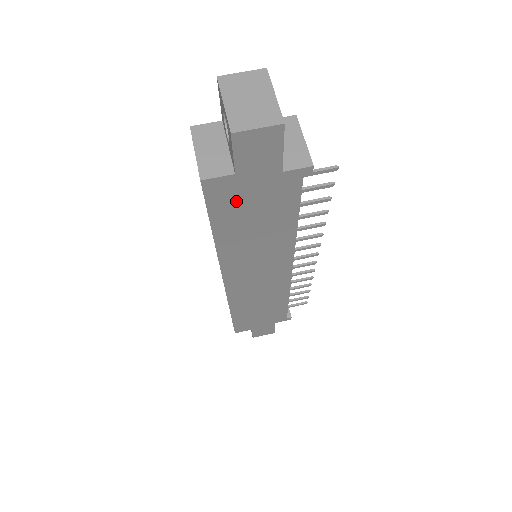
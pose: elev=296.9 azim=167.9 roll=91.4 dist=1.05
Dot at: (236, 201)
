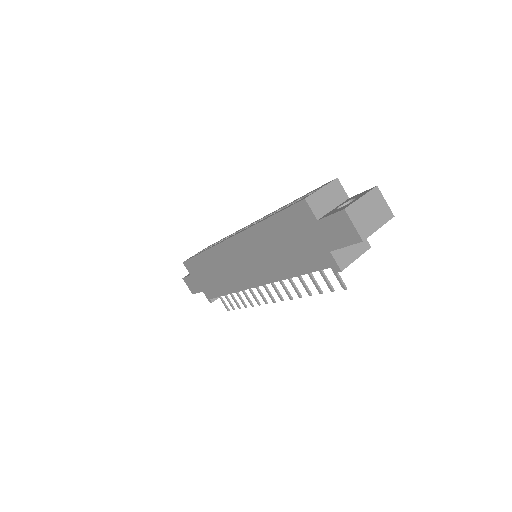
Dot at: (298, 227)
